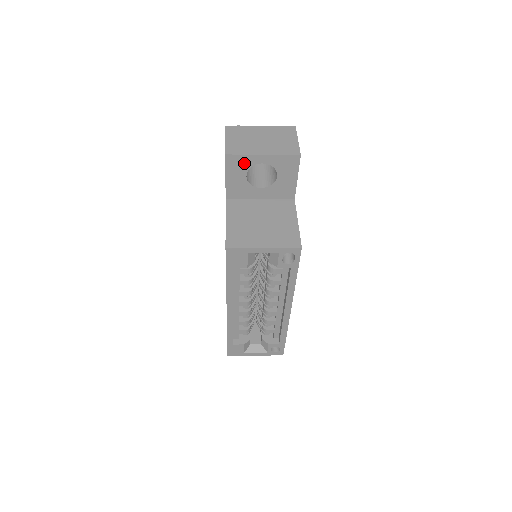
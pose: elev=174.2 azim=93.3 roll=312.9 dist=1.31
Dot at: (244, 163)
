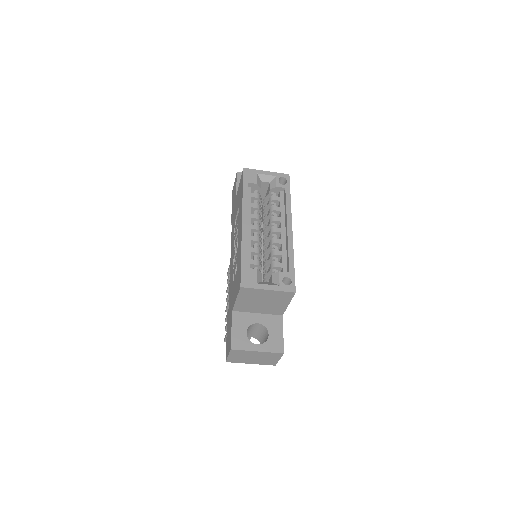
Dot at: occluded
